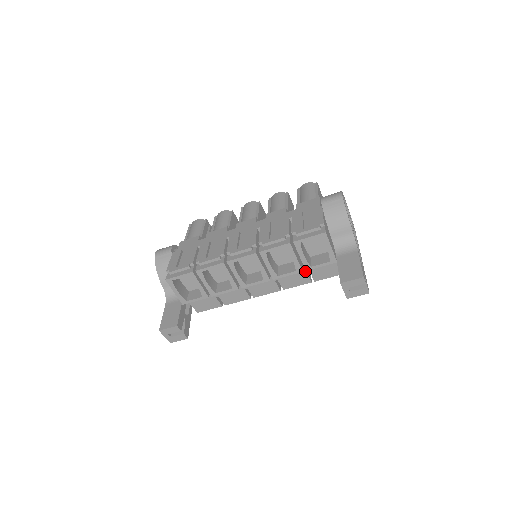
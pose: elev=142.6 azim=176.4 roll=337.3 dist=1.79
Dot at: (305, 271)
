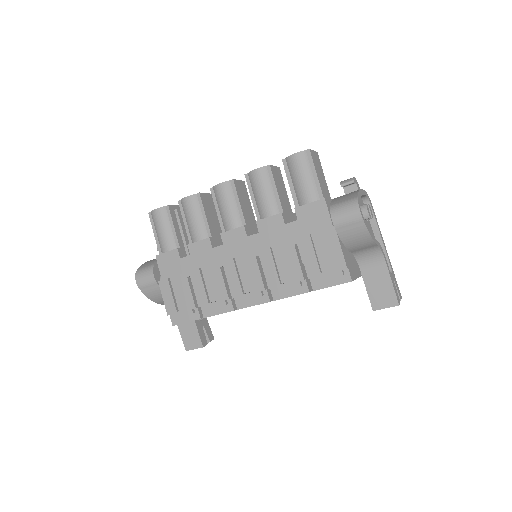
Dot at: occluded
